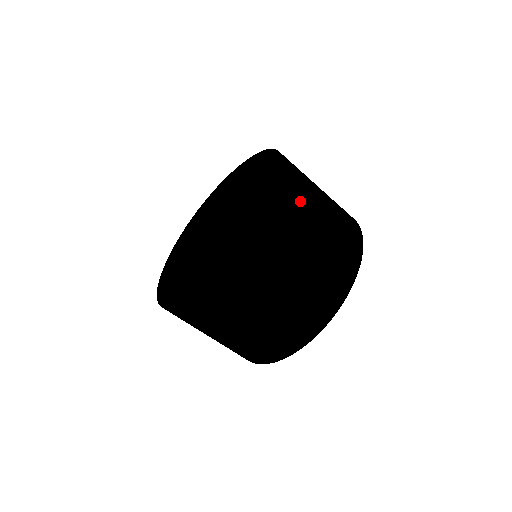
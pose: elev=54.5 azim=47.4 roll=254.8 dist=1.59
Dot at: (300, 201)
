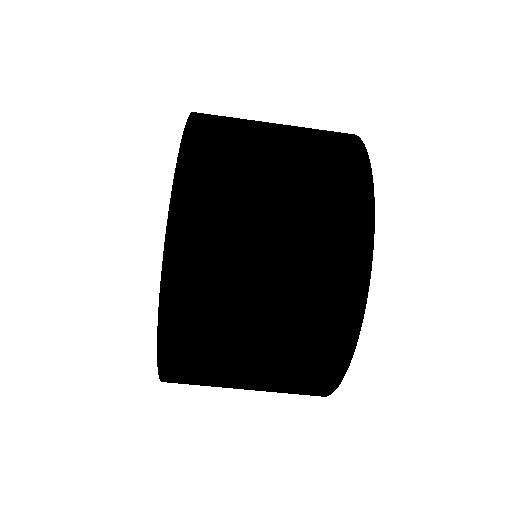
Dot at: (221, 204)
